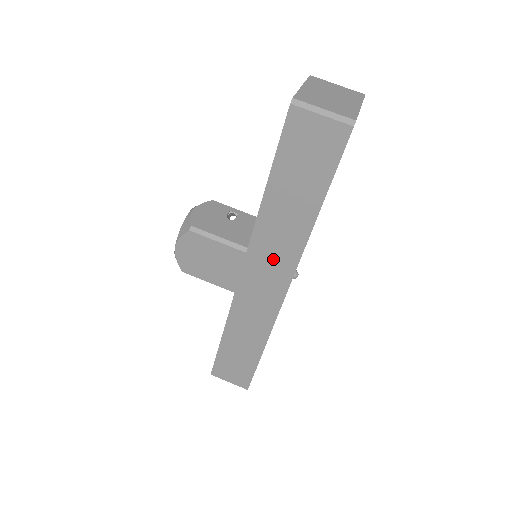
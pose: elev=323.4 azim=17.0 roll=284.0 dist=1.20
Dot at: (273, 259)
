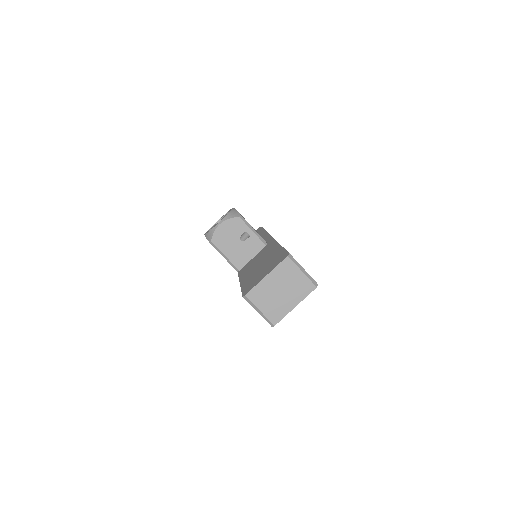
Dot at: occluded
